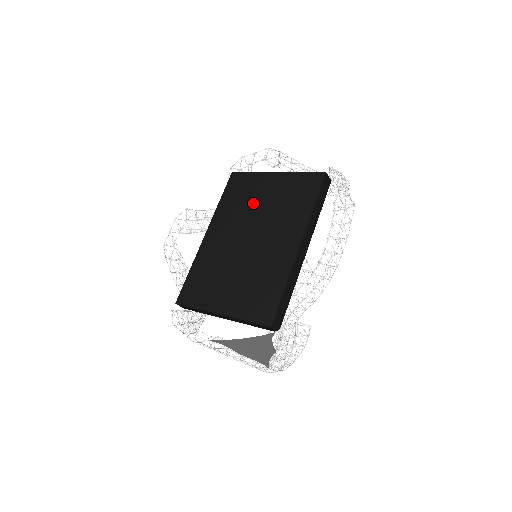
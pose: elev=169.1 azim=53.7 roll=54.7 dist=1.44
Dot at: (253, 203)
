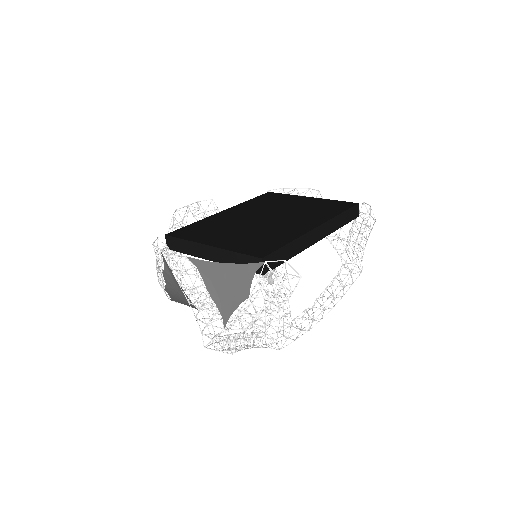
Dot at: (281, 205)
